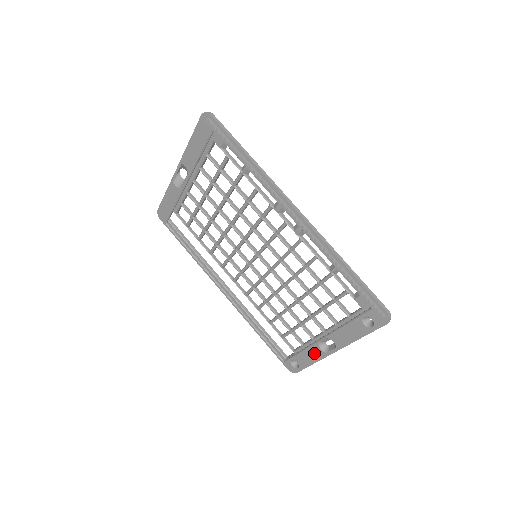
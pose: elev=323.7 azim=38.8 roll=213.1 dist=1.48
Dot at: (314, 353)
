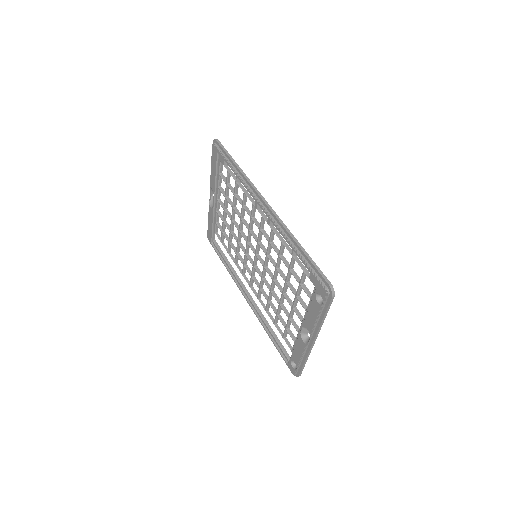
Dot at: (300, 347)
